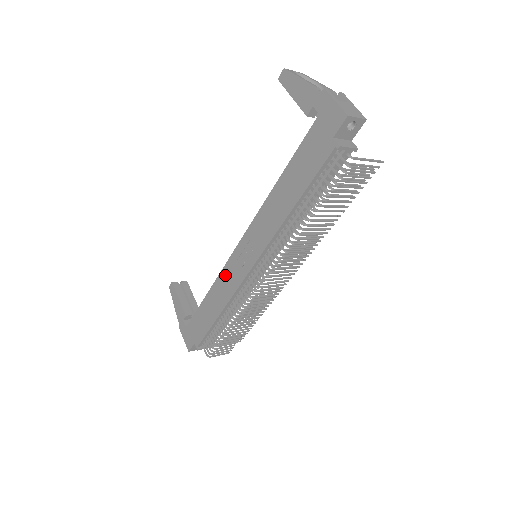
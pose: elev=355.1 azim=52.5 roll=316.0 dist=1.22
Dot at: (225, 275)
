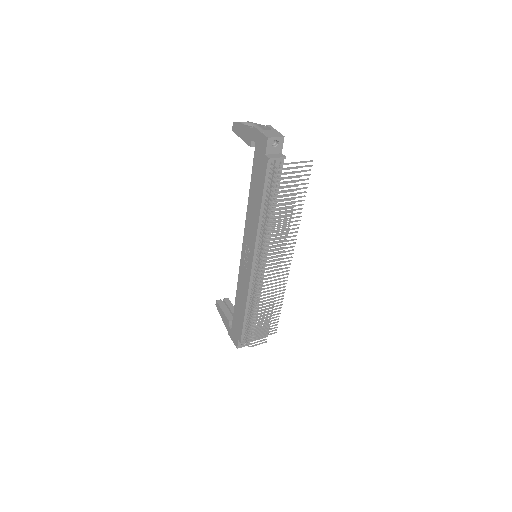
Dot at: (241, 277)
